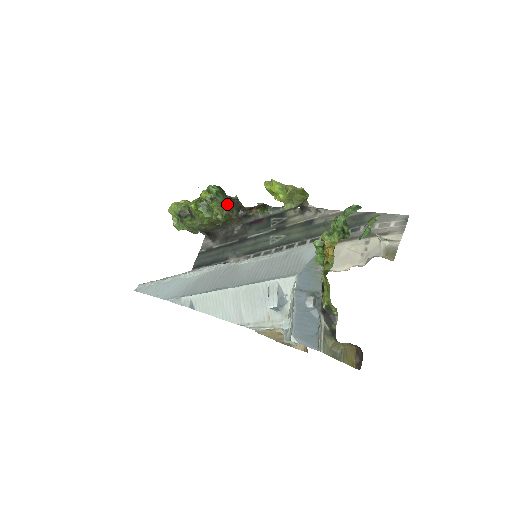
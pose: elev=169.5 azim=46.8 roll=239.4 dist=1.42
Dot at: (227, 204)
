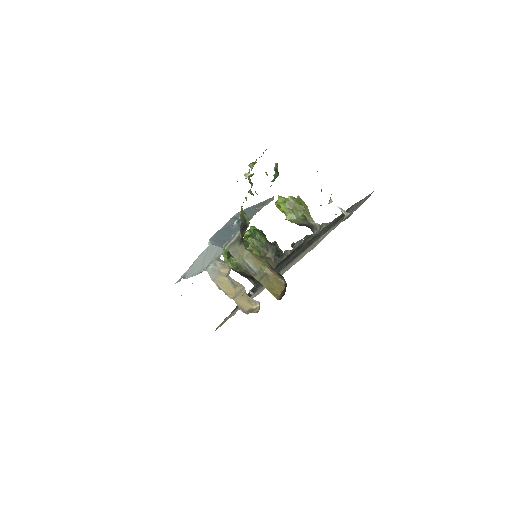
Dot at: (263, 242)
